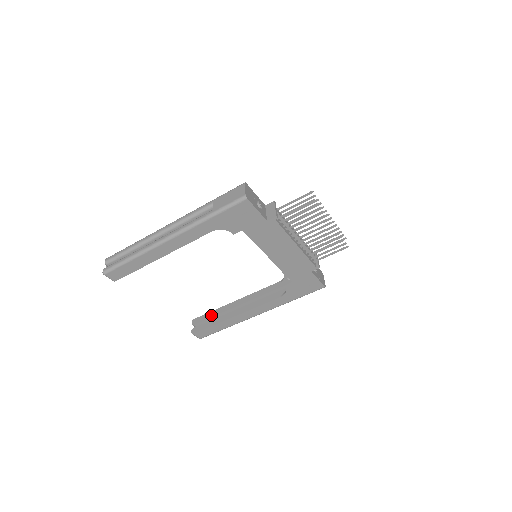
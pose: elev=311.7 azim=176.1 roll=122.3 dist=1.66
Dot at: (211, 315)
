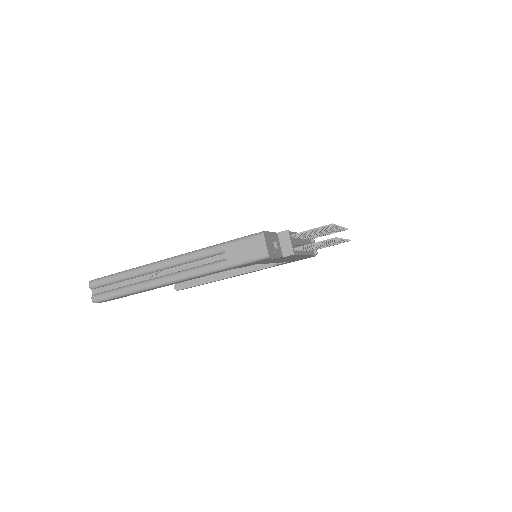
Dot at: occluded
